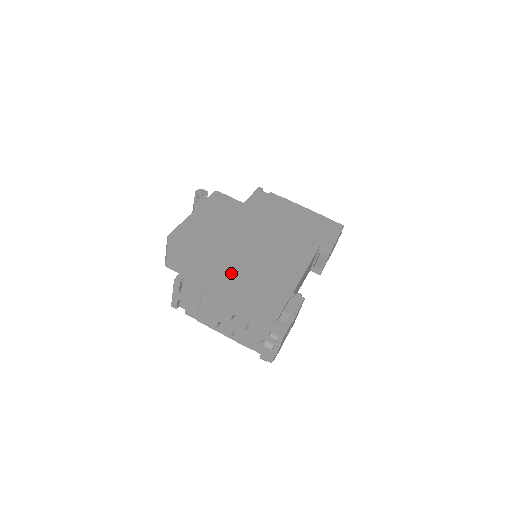
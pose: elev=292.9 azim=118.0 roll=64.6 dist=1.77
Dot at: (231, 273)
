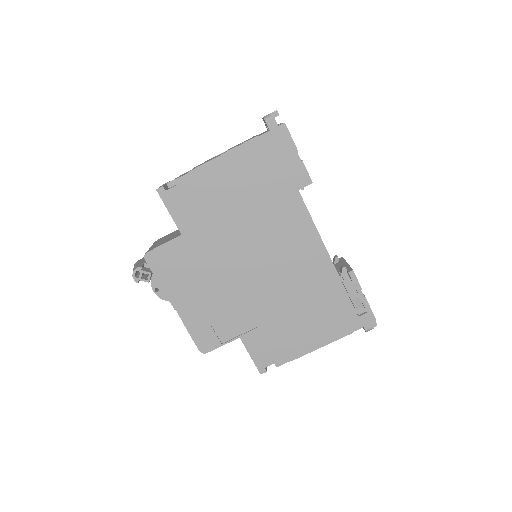
Dot at: (282, 321)
